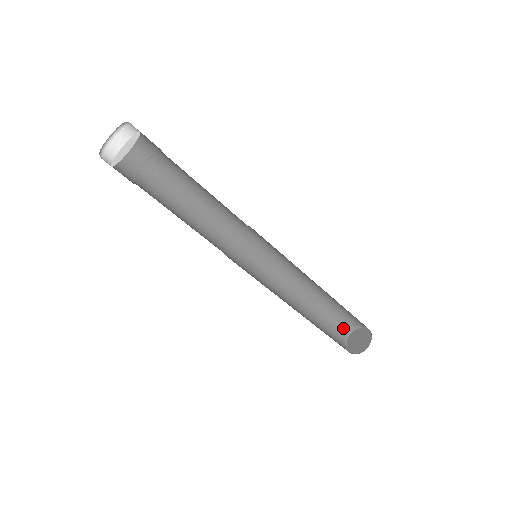
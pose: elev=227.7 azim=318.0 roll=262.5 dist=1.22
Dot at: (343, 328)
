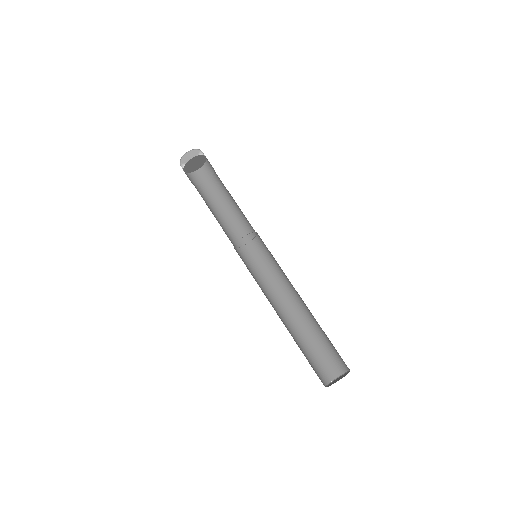
Dot at: occluded
